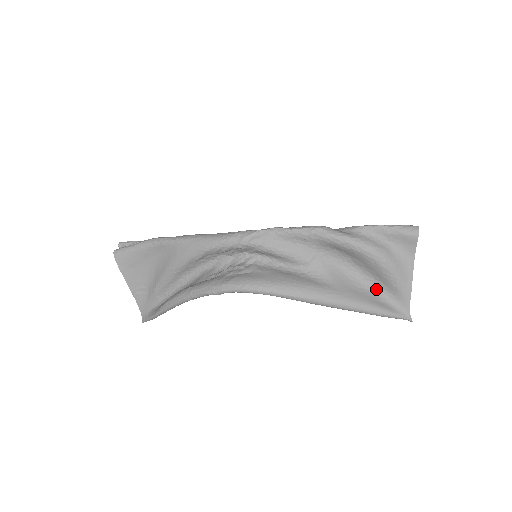
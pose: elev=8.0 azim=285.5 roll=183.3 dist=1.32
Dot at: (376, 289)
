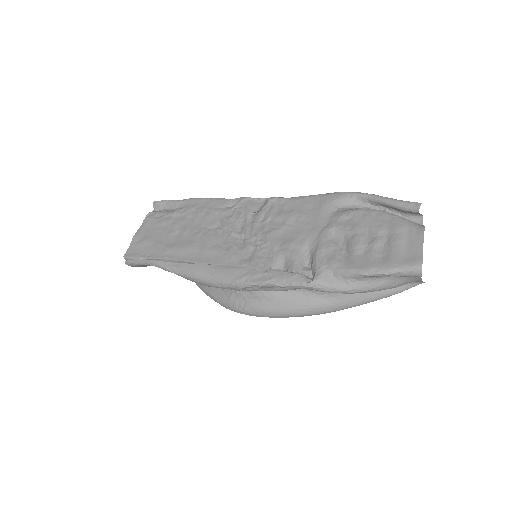
Dot at: occluded
